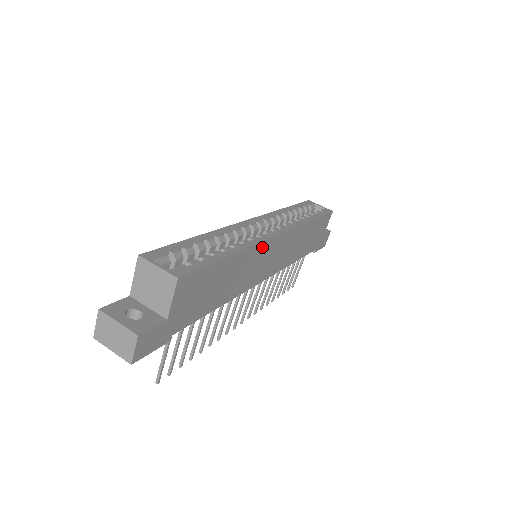
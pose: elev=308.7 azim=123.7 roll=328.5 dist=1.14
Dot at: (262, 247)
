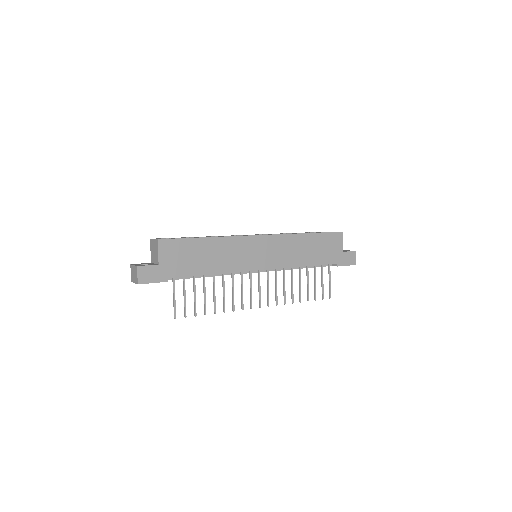
Dot at: (242, 240)
